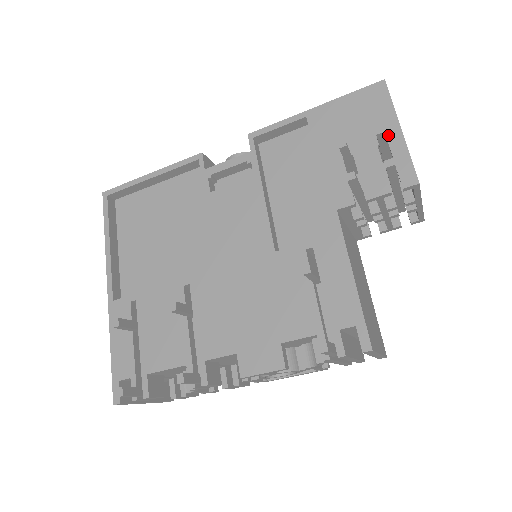
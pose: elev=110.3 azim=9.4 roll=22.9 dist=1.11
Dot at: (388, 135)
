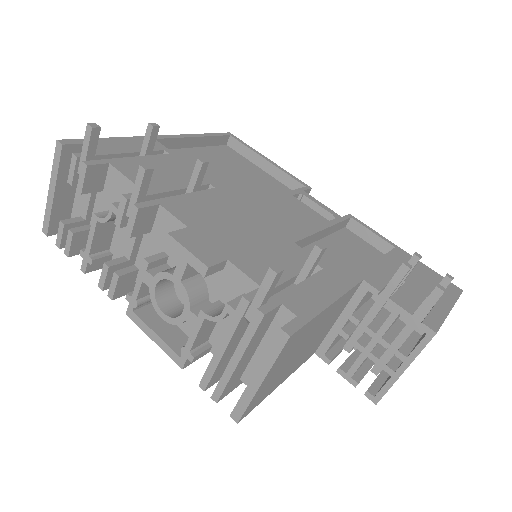
Dot at: (440, 302)
